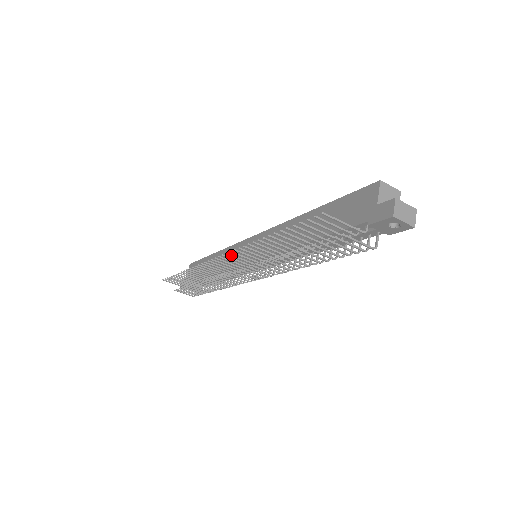
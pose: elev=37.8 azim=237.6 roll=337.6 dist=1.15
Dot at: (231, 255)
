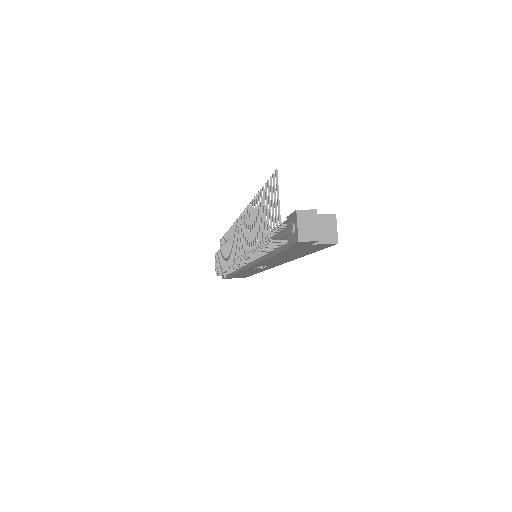
Dot at: (242, 218)
